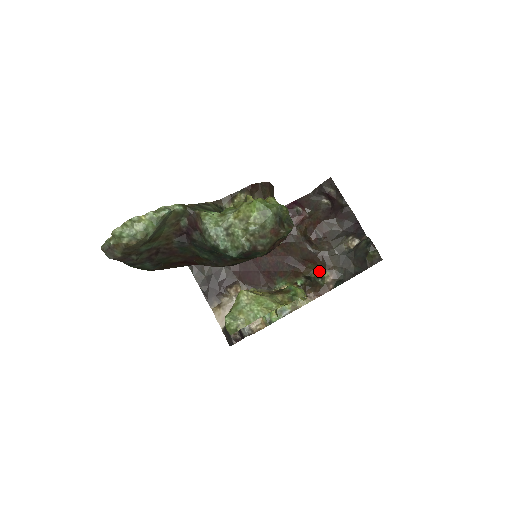
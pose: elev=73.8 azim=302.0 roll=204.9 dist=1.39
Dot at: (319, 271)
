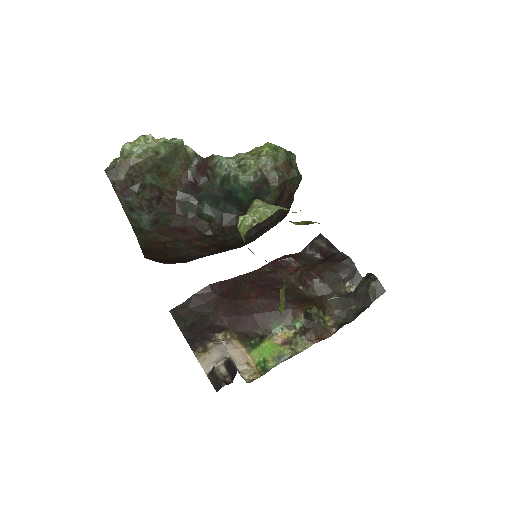
Dot at: (319, 312)
